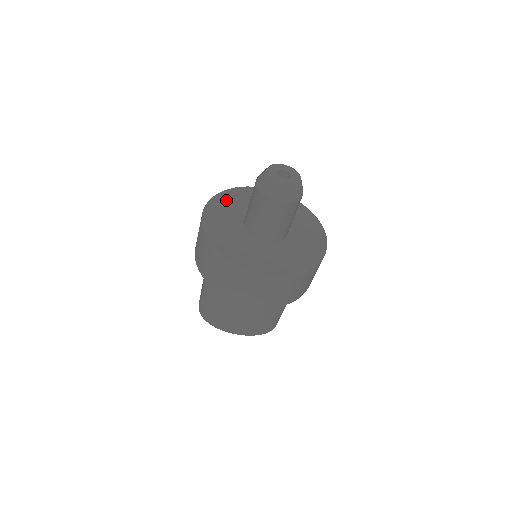
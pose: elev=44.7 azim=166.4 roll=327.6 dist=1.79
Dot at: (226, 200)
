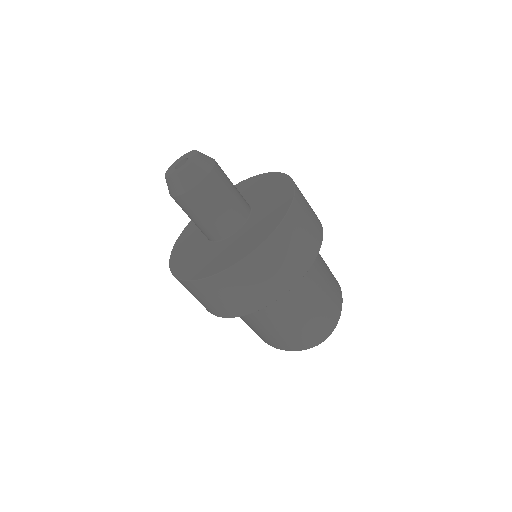
Dot at: occluded
